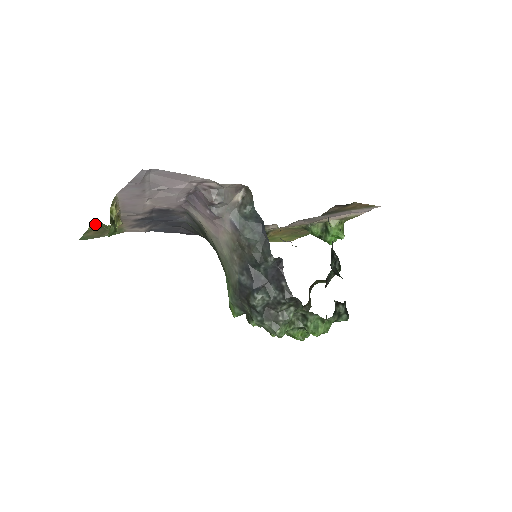
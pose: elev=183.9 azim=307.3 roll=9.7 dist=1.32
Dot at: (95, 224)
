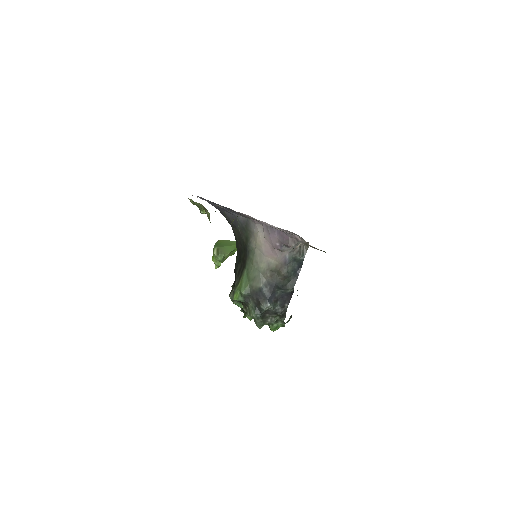
Dot at: occluded
